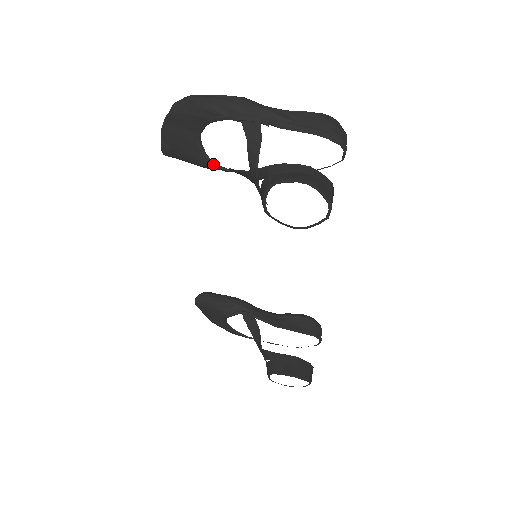
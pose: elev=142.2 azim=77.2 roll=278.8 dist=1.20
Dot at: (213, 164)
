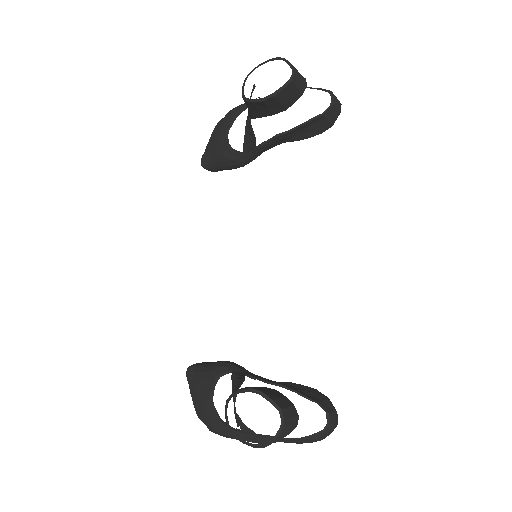
Dot at: (232, 149)
